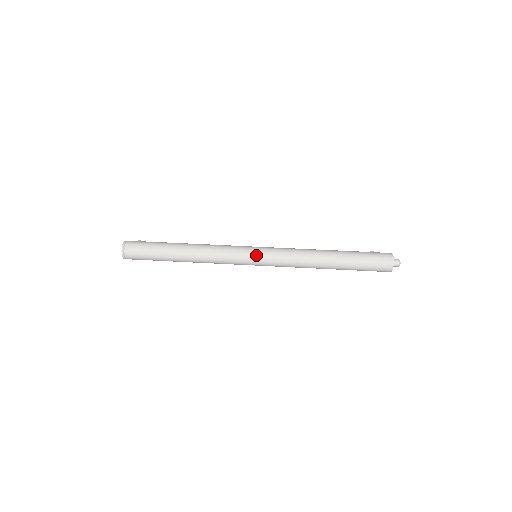
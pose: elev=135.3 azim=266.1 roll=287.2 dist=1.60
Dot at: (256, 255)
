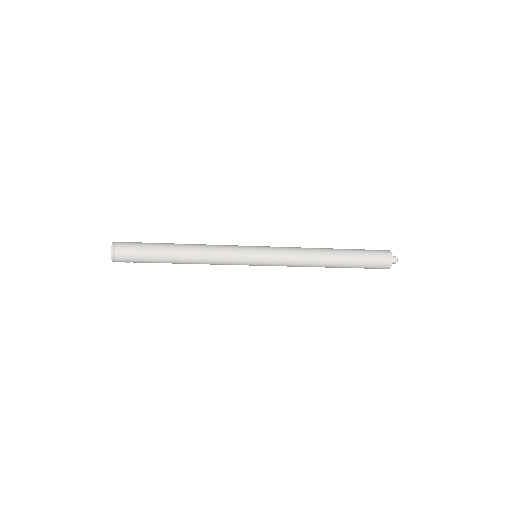
Dot at: (257, 247)
